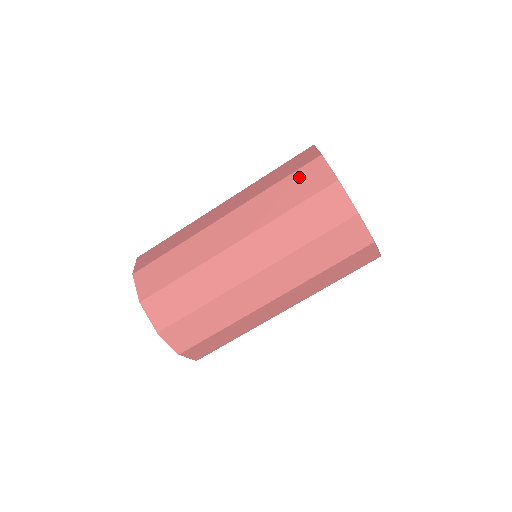
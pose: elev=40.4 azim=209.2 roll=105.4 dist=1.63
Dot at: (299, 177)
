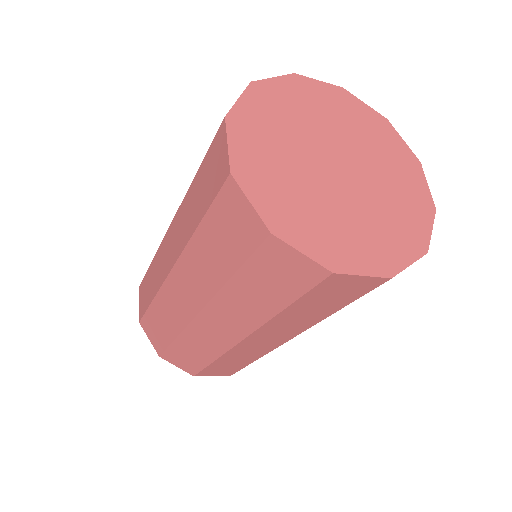
Dot at: (207, 164)
